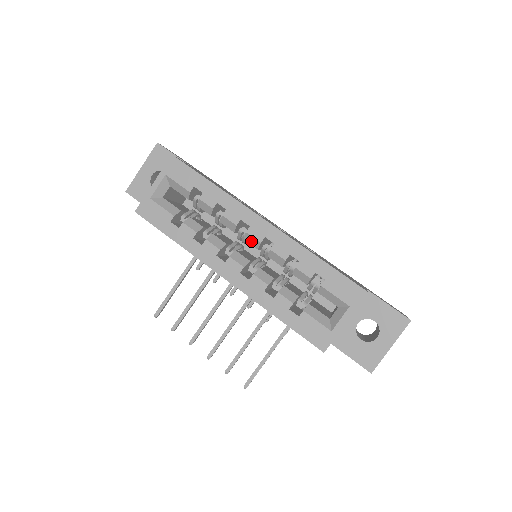
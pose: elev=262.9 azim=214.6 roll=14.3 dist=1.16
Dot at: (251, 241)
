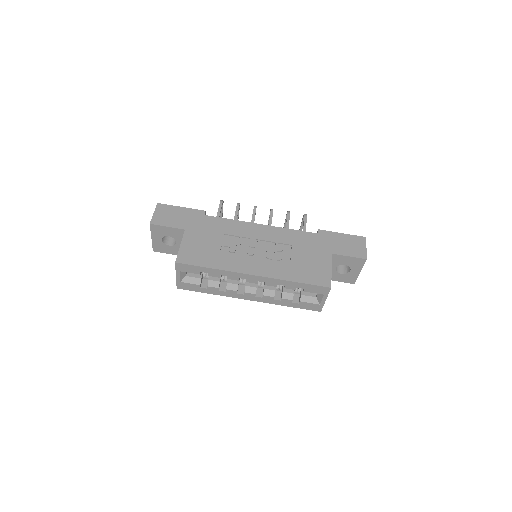
Dot at: (251, 282)
